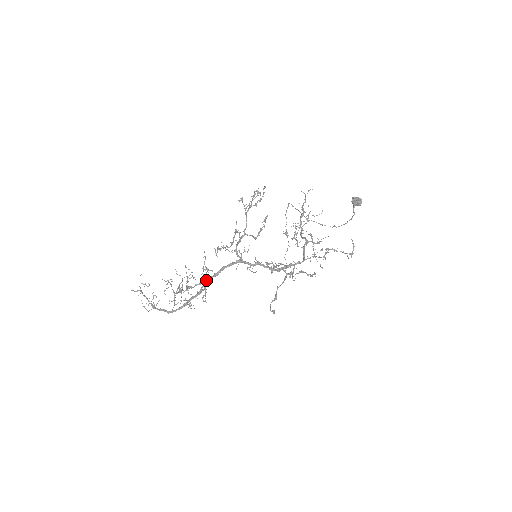
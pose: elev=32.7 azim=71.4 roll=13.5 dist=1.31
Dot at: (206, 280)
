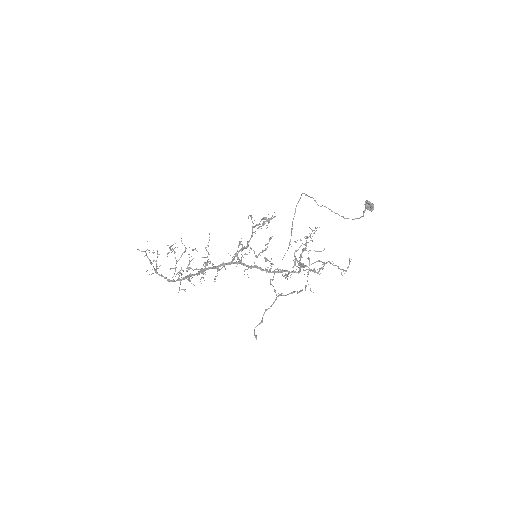
Dot at: occluded
